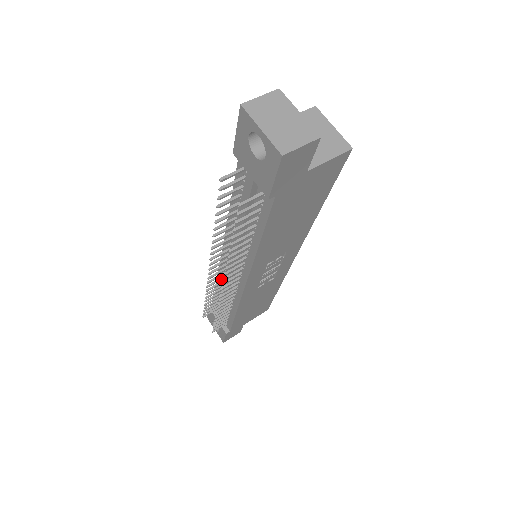
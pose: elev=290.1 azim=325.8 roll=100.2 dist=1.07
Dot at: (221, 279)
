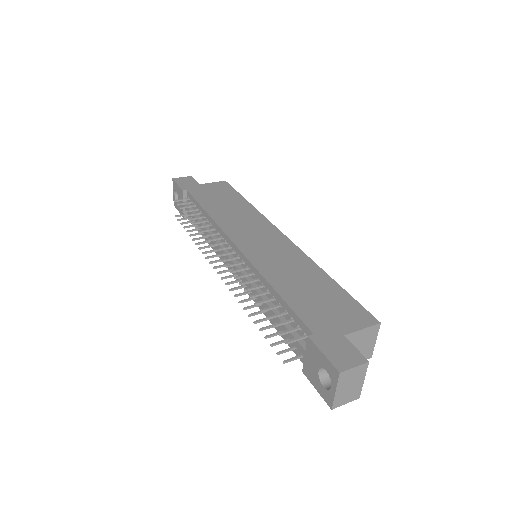
Dot at: (216, 234)
